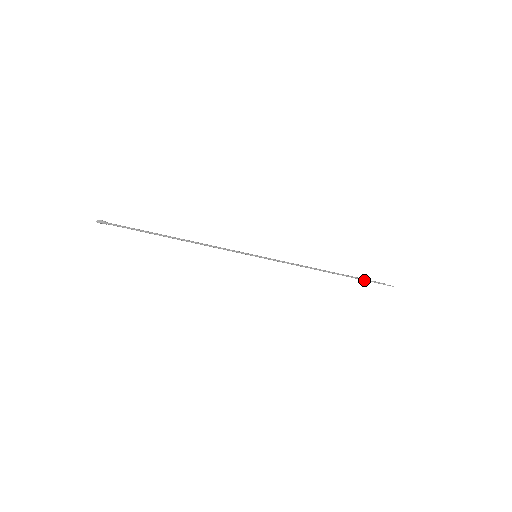
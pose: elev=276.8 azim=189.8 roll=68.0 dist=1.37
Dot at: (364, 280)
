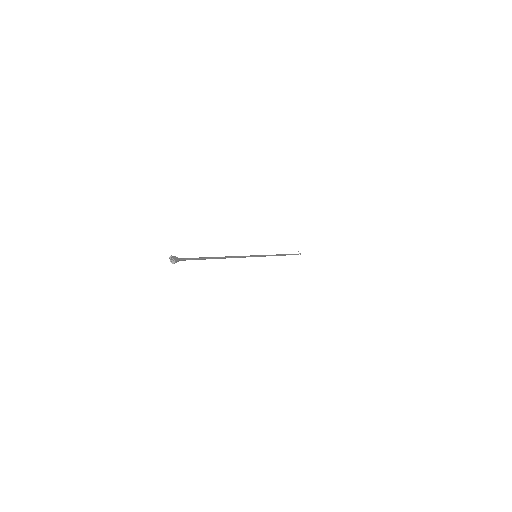
Dot at: (293, 254)
